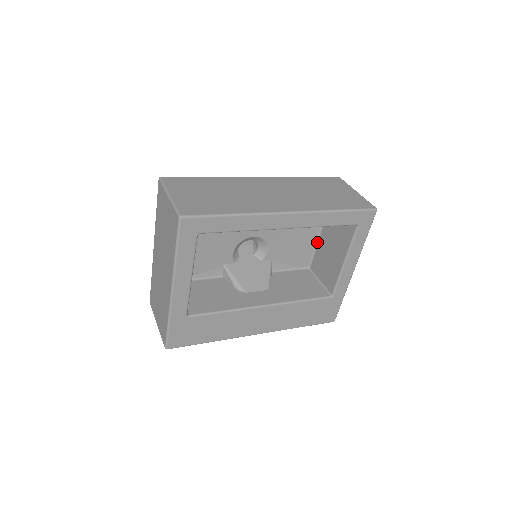
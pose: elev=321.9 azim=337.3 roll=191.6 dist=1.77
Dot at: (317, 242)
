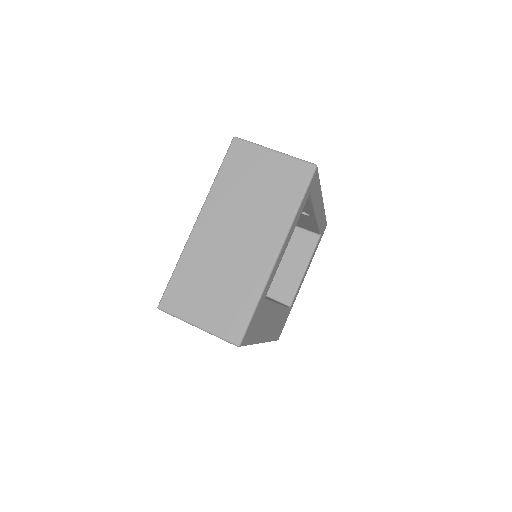
Dot at: occluded
